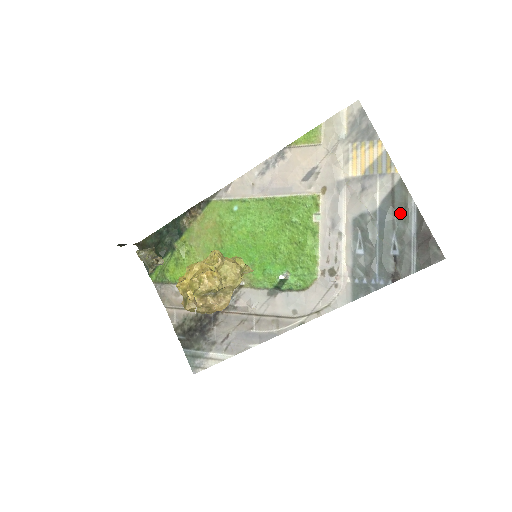
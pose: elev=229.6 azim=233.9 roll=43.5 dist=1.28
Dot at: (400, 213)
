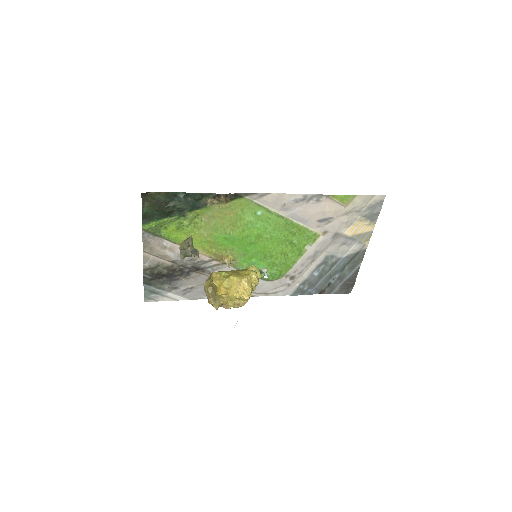
Dot at: (351, 265)
